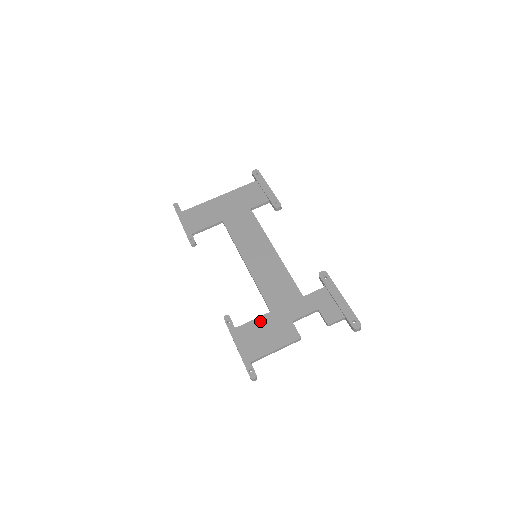
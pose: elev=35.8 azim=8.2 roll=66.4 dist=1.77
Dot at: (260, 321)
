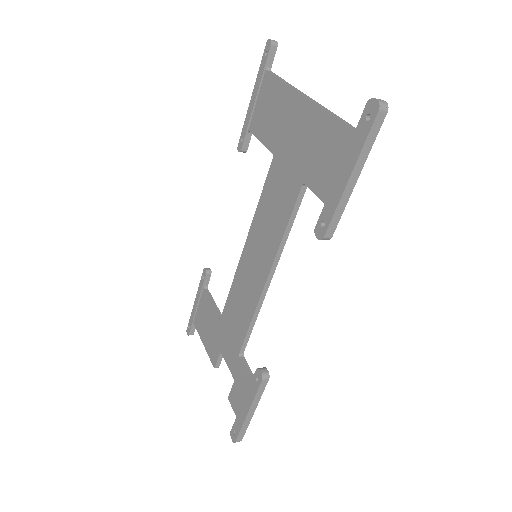
Dot at: (212, 313)
